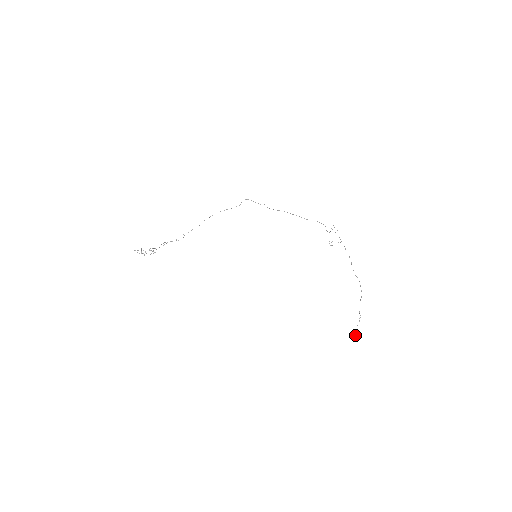
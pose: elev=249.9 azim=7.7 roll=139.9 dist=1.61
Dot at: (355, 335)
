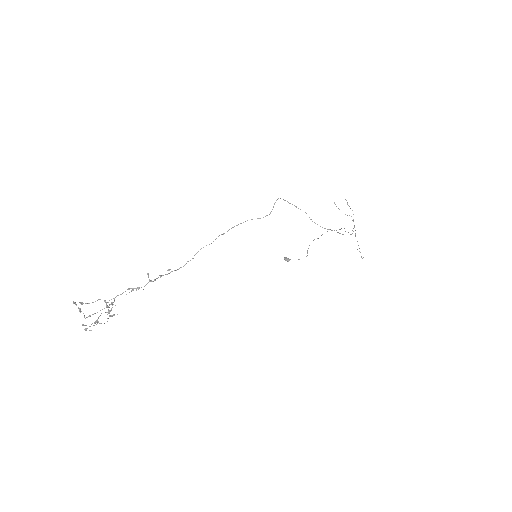
Dot at: occluded
